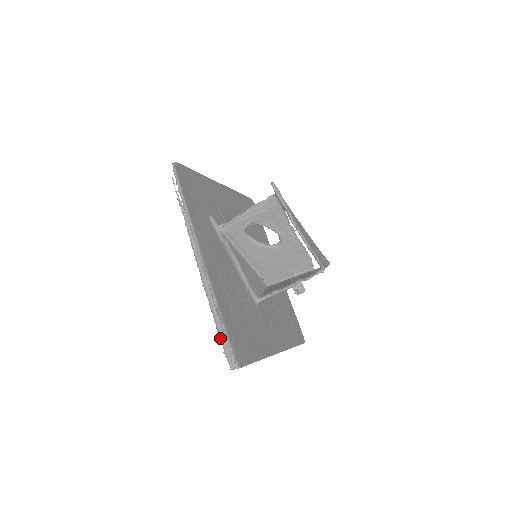
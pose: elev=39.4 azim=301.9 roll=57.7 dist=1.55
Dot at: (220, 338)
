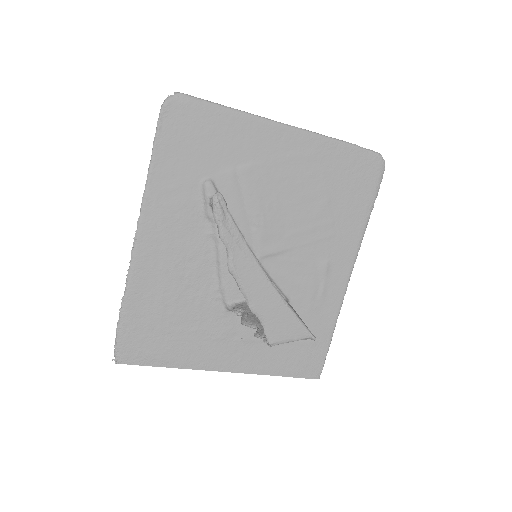
Dot at: occluded
